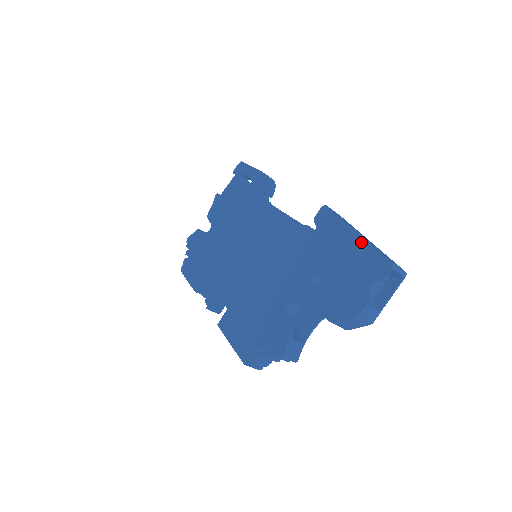
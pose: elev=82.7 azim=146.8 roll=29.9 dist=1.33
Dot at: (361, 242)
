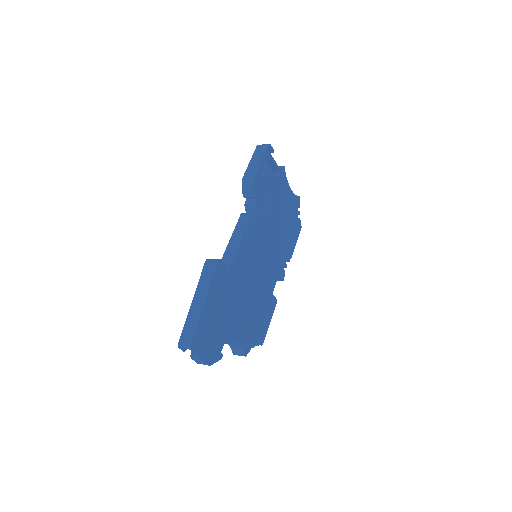
Dot at: (190, 313)
